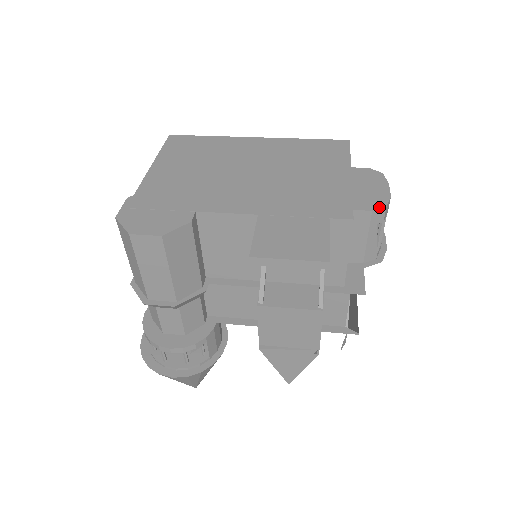
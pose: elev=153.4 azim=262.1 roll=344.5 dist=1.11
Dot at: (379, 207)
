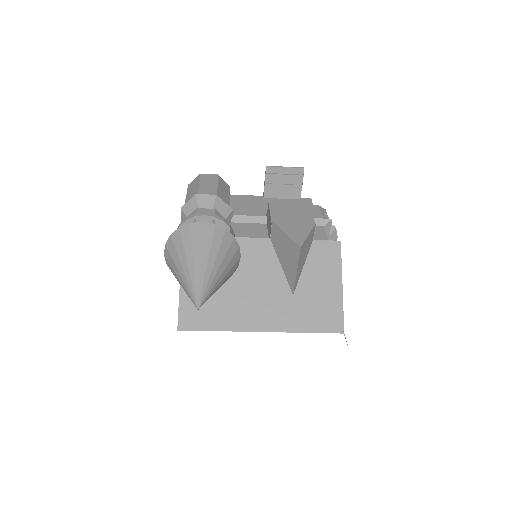
Dot at: (322, 208)
